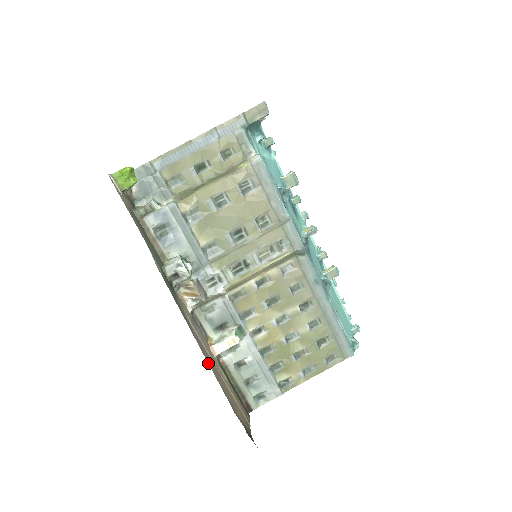
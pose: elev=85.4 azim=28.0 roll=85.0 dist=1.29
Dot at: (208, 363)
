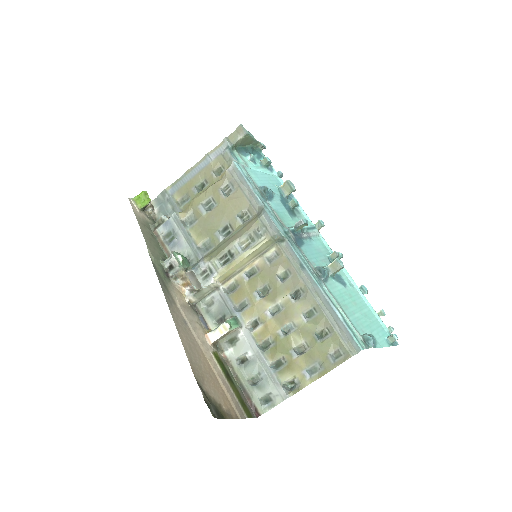
Dot at: (178, 332)
